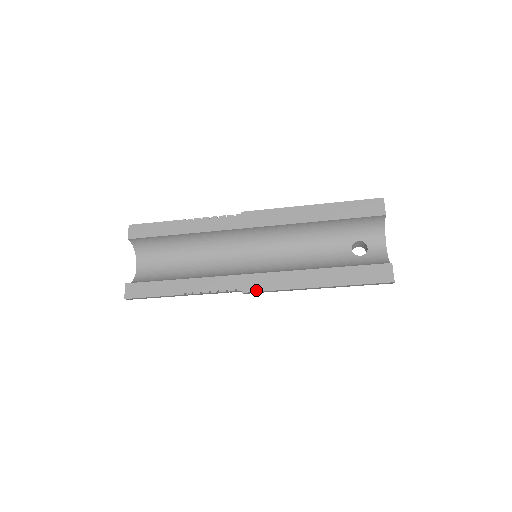
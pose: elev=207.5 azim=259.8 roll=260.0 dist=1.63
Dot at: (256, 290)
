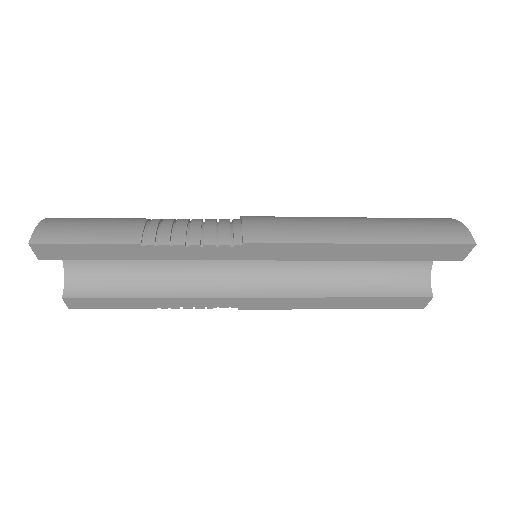
Dot at: (257, 309)
